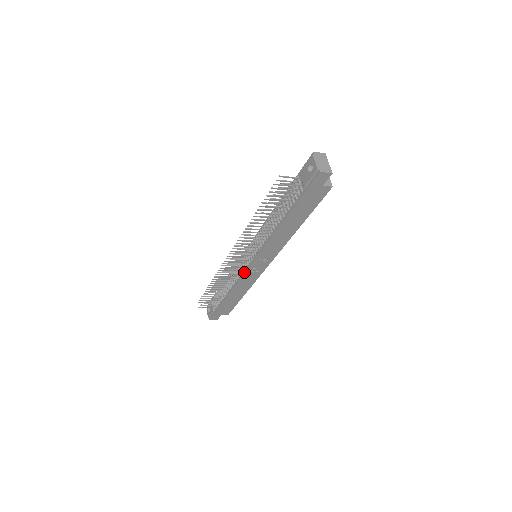
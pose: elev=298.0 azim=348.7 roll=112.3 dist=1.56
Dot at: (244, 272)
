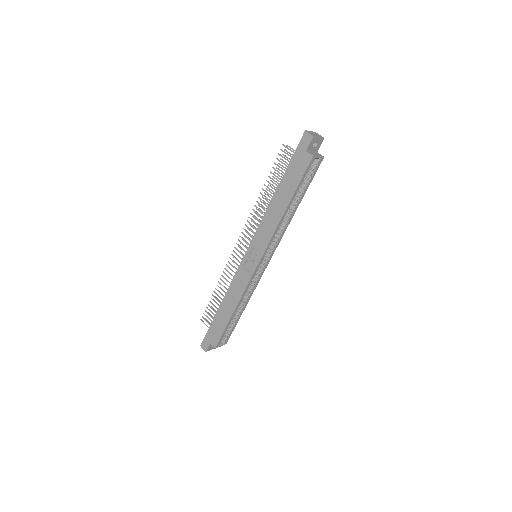
Dot at: (239, 266)
